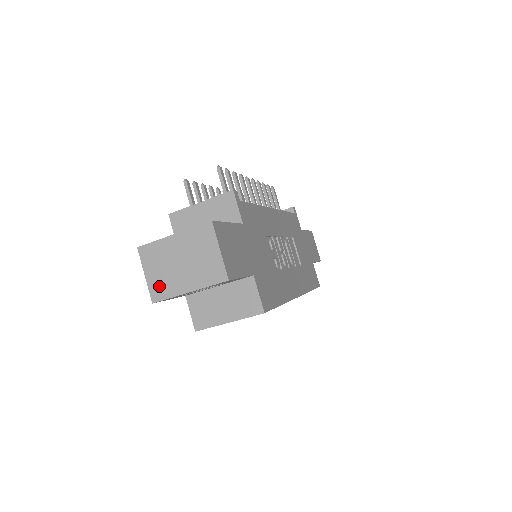
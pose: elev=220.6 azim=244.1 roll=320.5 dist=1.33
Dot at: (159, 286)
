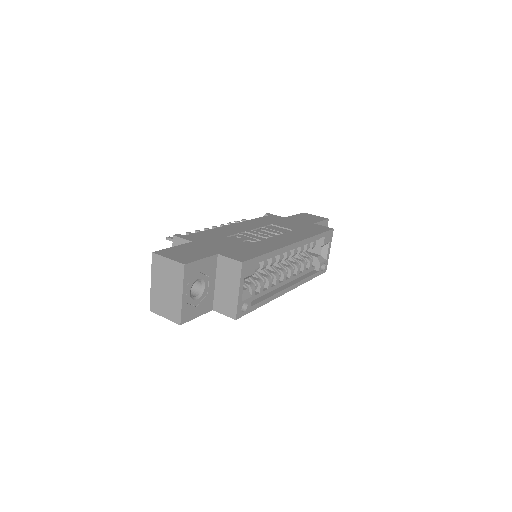
Dot at: (173, 313)
